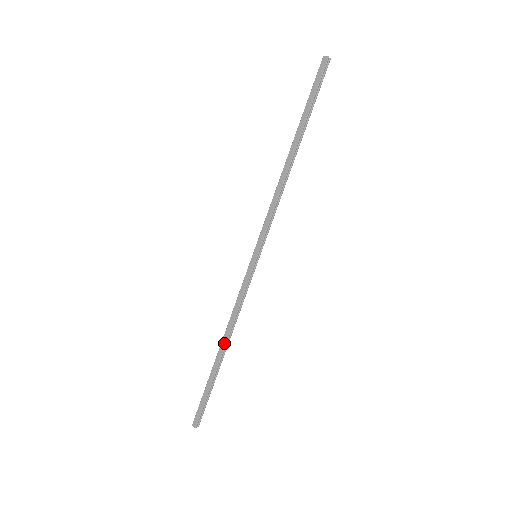
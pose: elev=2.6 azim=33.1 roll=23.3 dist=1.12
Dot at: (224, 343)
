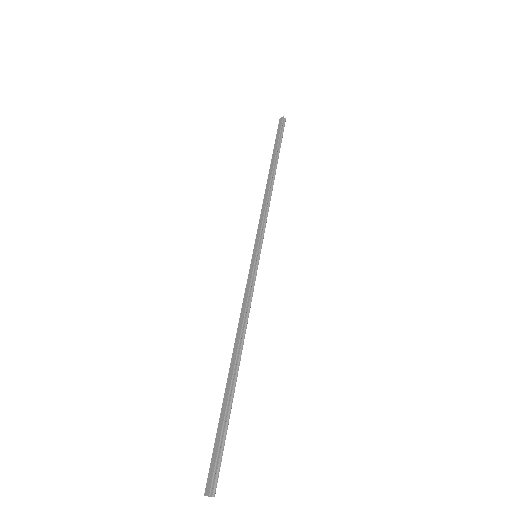
Dot at: (235, 353)
